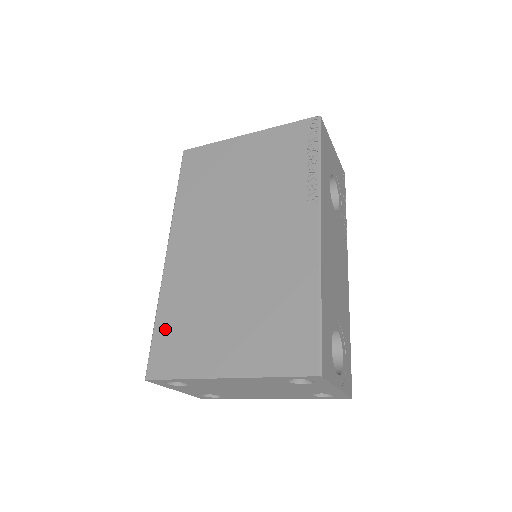
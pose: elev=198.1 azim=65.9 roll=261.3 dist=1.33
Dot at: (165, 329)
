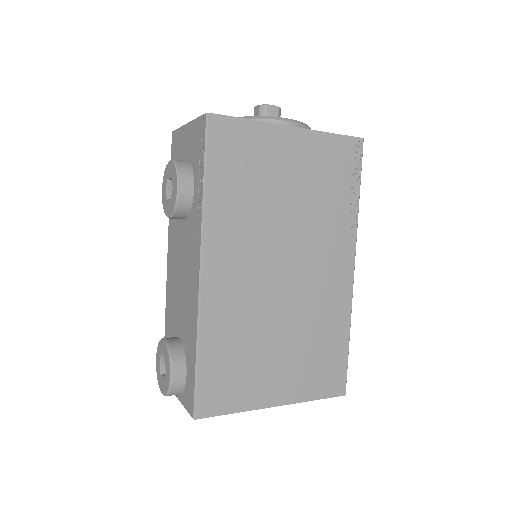
Dot at: (212, 366)
